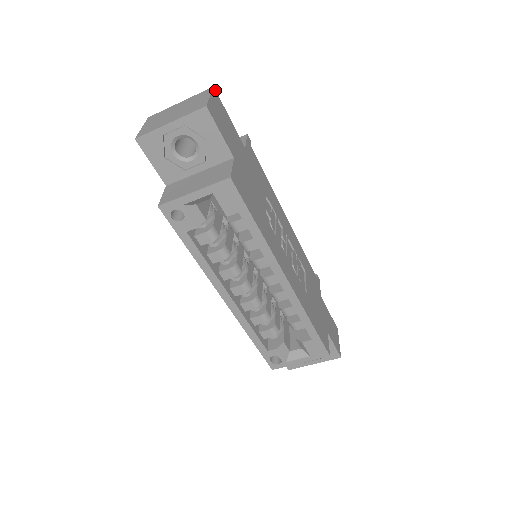
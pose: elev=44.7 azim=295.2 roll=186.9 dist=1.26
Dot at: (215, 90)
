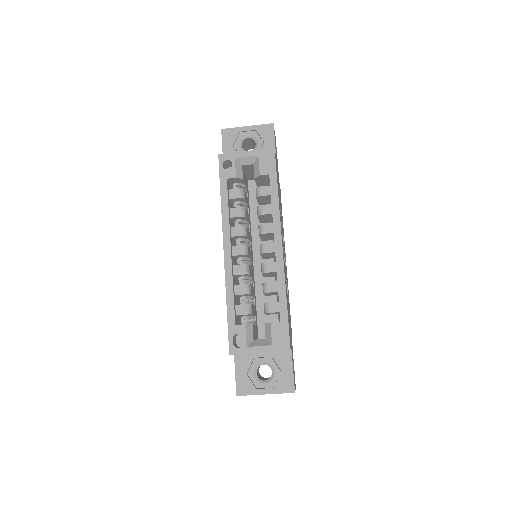
Dot at: occluded
